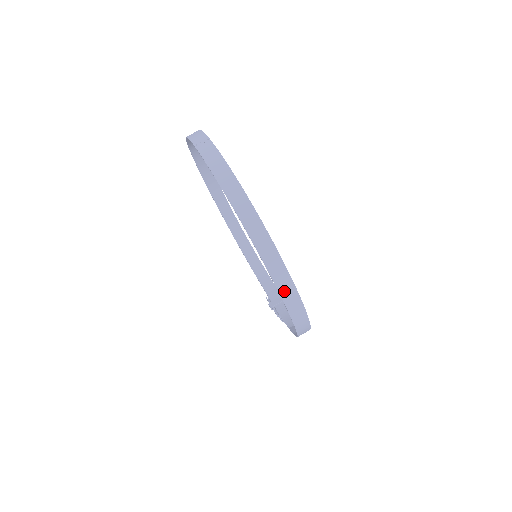
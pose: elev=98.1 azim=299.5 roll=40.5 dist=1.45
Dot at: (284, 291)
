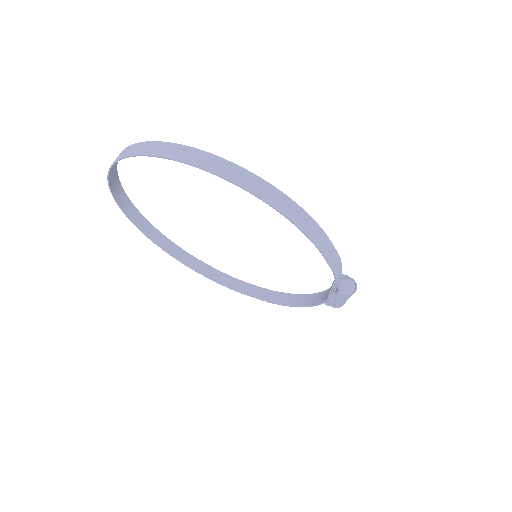
Dot at: (192, 160)
